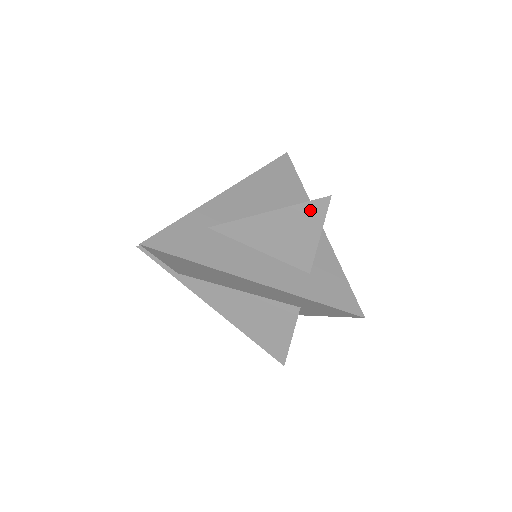
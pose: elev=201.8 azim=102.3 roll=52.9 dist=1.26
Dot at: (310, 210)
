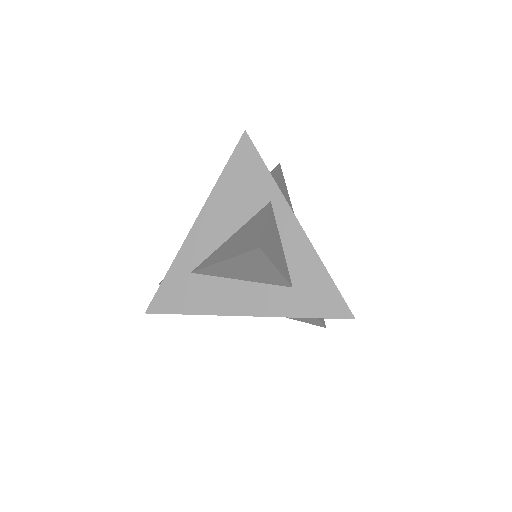
Dot at: (252, 257)
